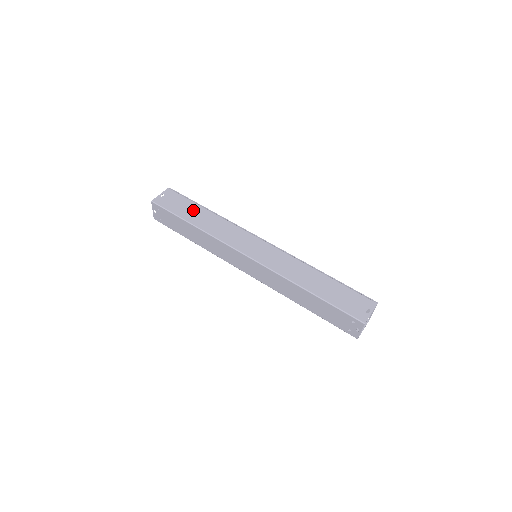
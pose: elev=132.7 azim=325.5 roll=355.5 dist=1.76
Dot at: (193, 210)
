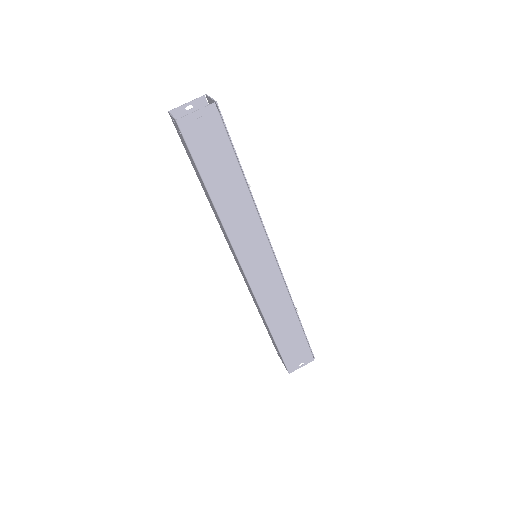
Dot at: (225, 171)
